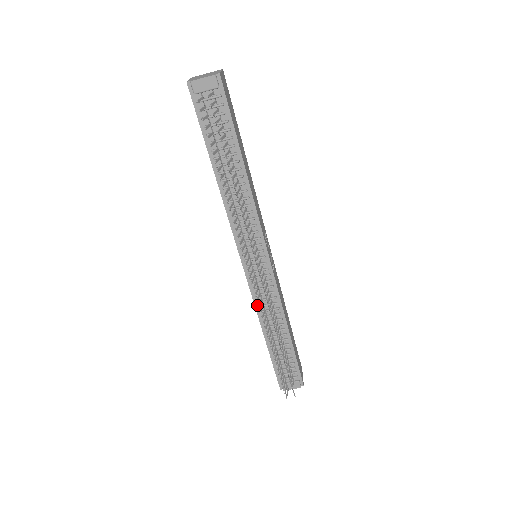
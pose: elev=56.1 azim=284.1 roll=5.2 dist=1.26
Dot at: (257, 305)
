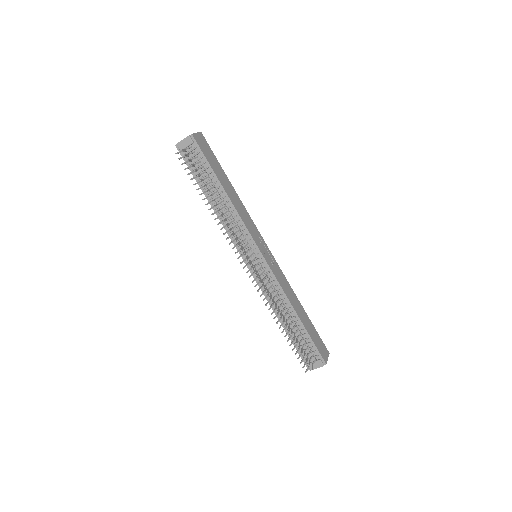
Dot at: (266, 295)
